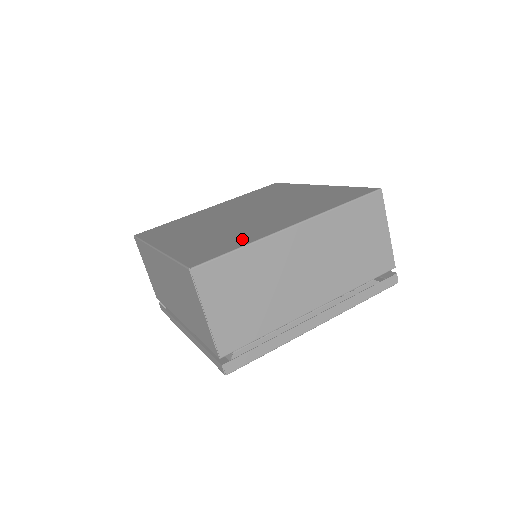
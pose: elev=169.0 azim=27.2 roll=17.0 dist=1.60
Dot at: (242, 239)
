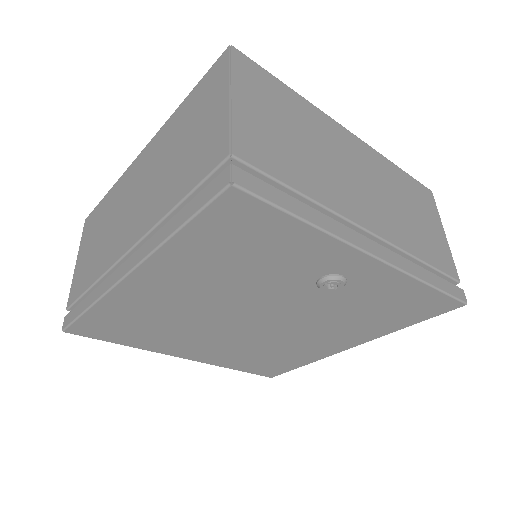
Dot at: occluded
